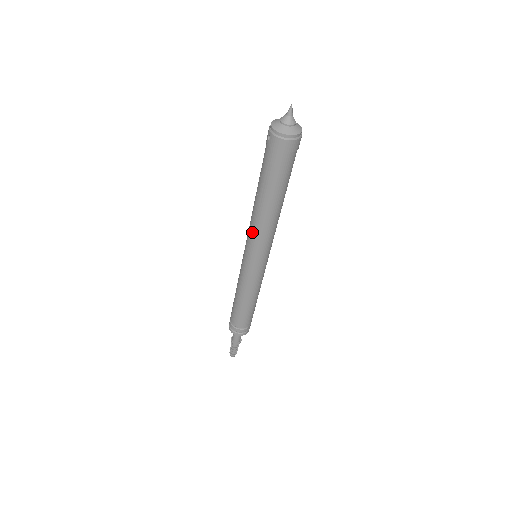
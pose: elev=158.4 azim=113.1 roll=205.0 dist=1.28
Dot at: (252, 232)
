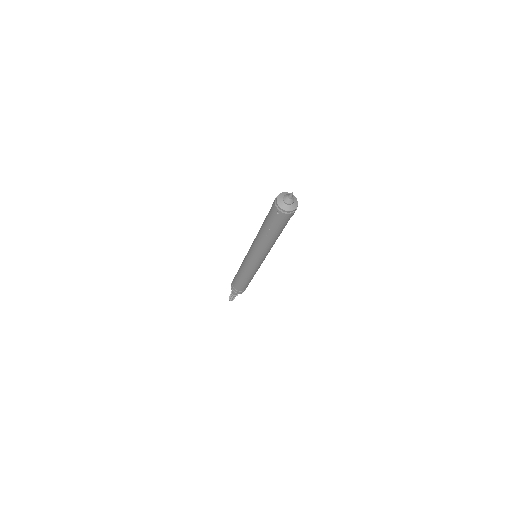
Dot at: (259, 252)
